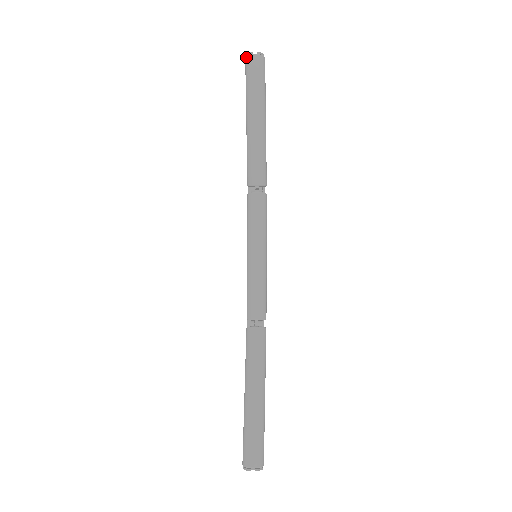
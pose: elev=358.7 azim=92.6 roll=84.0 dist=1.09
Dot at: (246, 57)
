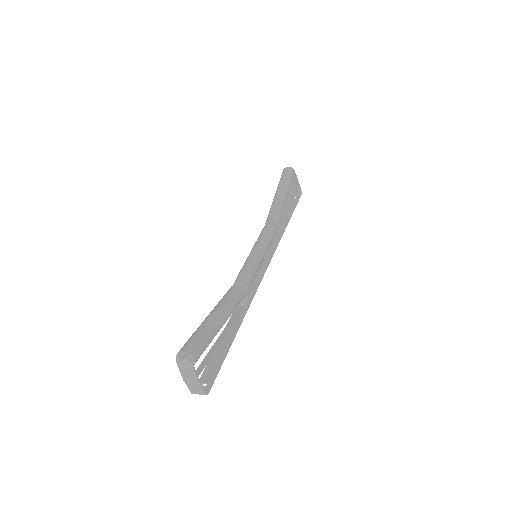
Dot at: (283, 170)
